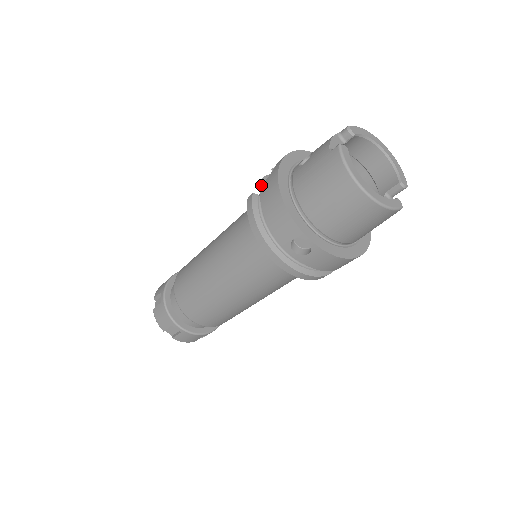
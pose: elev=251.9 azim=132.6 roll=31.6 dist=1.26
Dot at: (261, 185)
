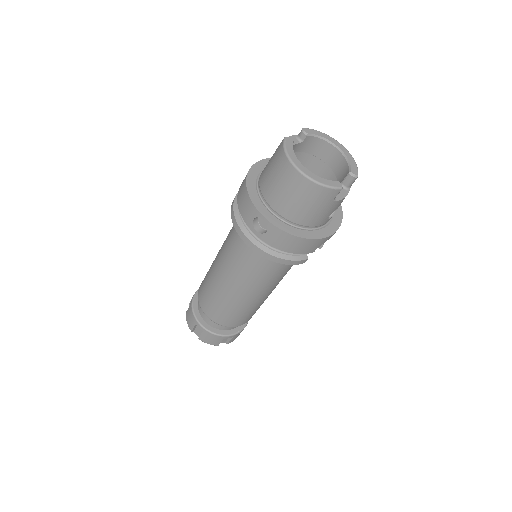
Dot at: occluded
